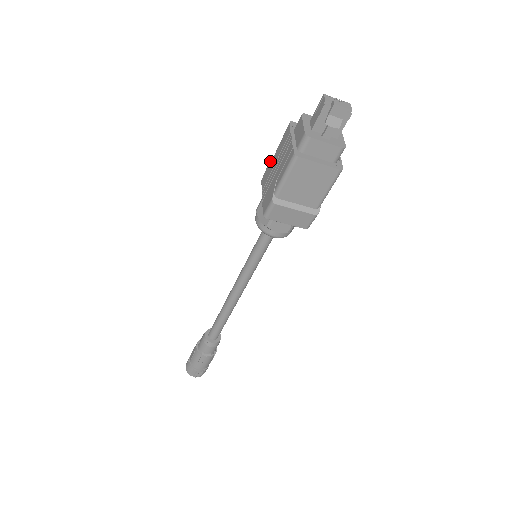
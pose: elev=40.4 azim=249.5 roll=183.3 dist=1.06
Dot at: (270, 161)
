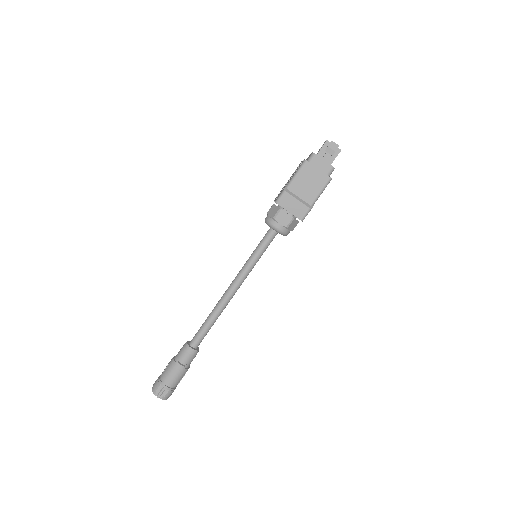
Dot at: occluded
